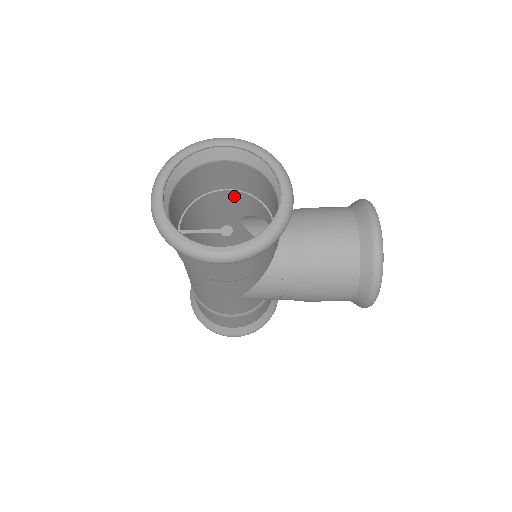
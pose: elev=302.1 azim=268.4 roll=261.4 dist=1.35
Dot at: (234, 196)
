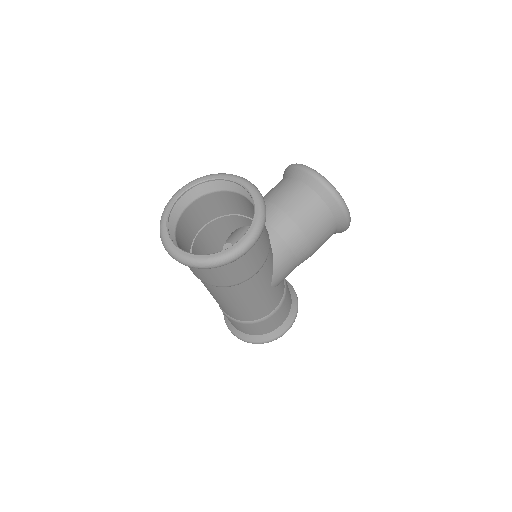
Dot at: (211, 228)
